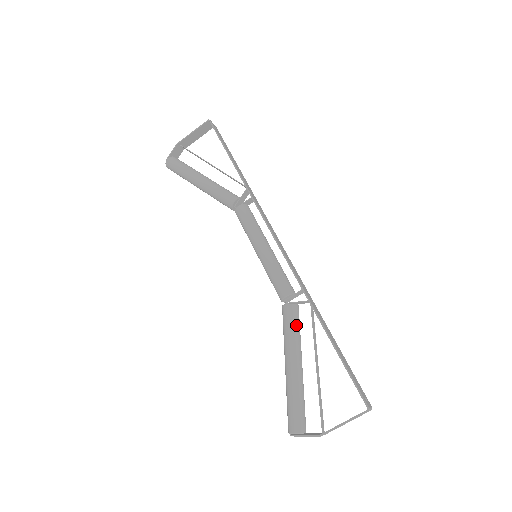
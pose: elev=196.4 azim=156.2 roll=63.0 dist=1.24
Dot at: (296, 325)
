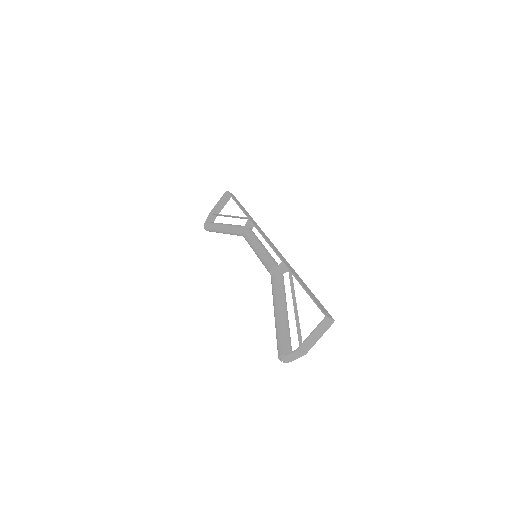
Dot at: (279, 285)
